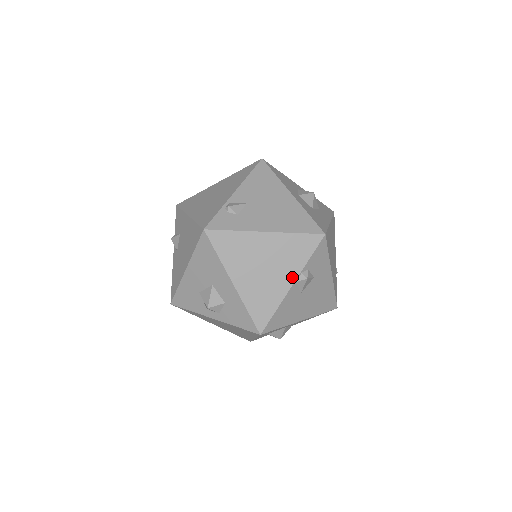
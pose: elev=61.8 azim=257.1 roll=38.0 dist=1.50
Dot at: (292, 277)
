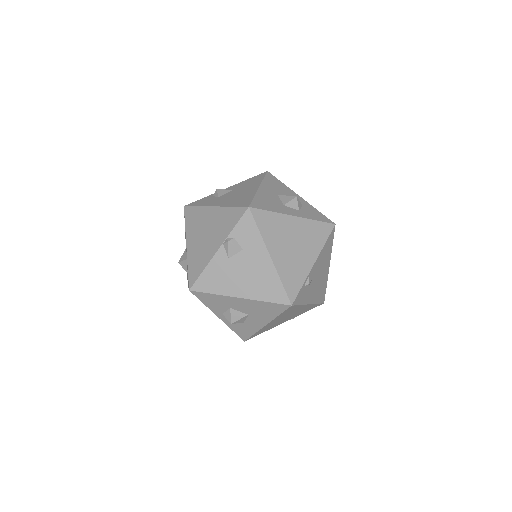
Dot at: (289, 319)
